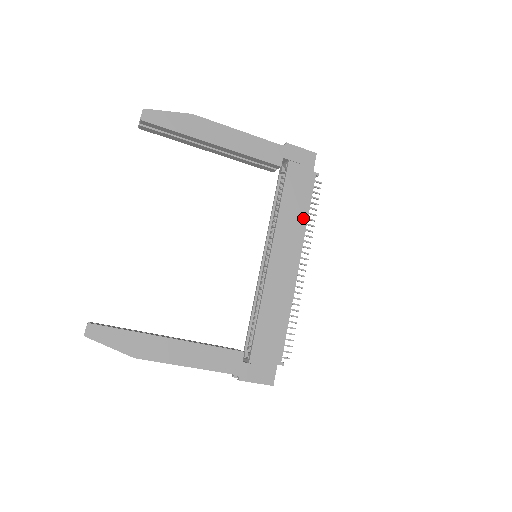
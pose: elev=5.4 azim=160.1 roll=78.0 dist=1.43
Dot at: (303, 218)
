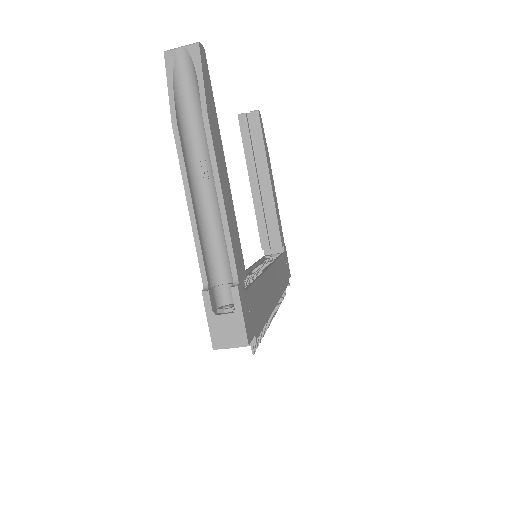
Dot at: (283, 287)
